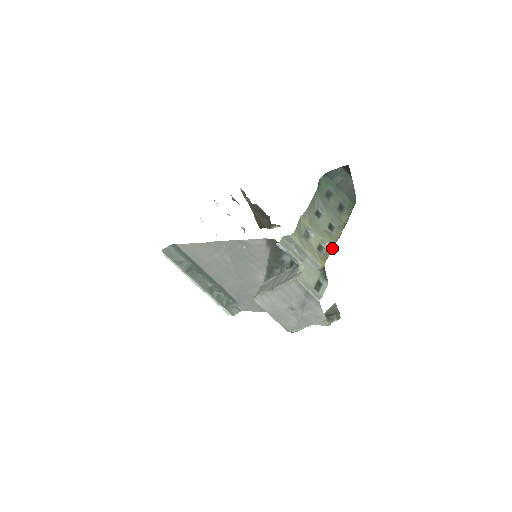
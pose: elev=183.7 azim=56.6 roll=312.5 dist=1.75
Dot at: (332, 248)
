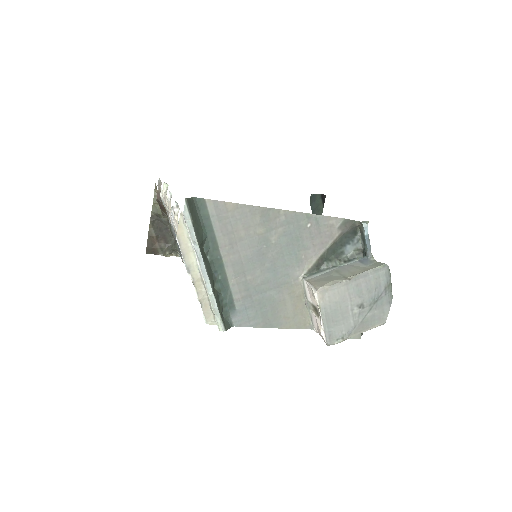
Dot at: occluded
